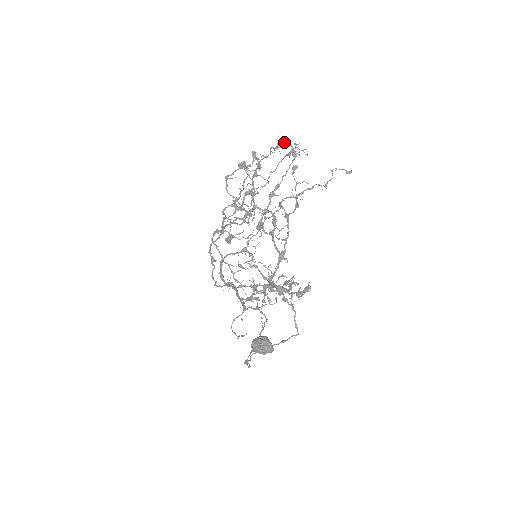
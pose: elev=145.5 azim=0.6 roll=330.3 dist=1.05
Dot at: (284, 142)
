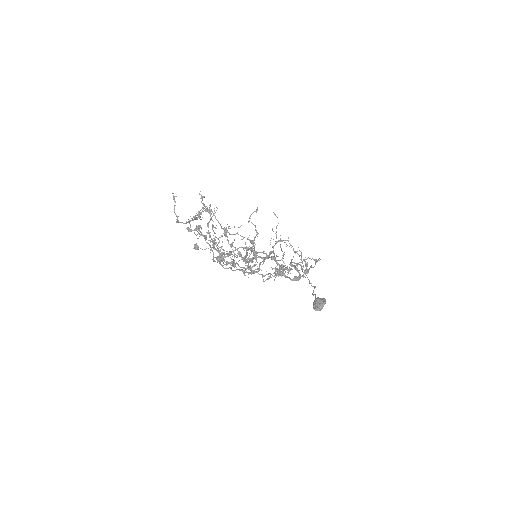
Dot at: (198, 217)
